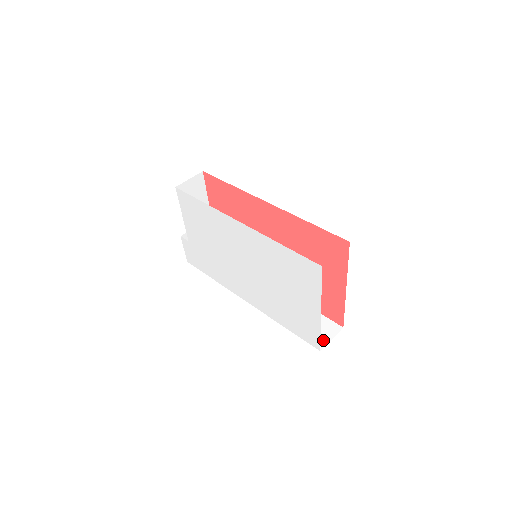
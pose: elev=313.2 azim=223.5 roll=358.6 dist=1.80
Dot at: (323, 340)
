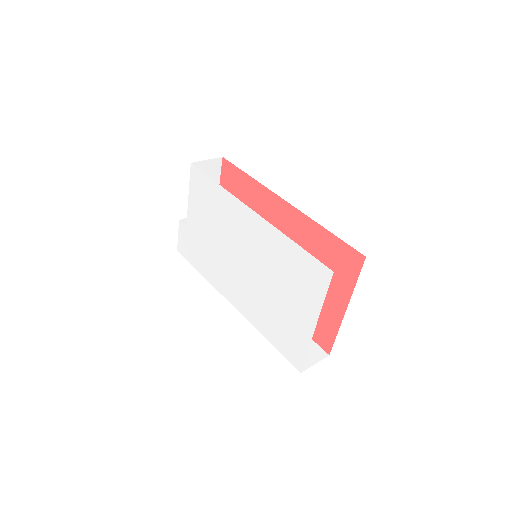
Dot at: (306, 362)
